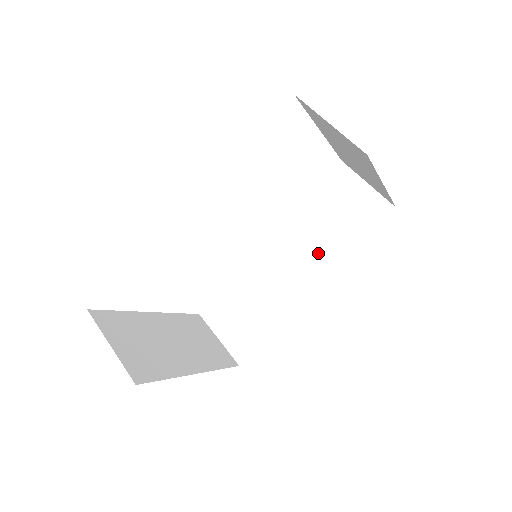
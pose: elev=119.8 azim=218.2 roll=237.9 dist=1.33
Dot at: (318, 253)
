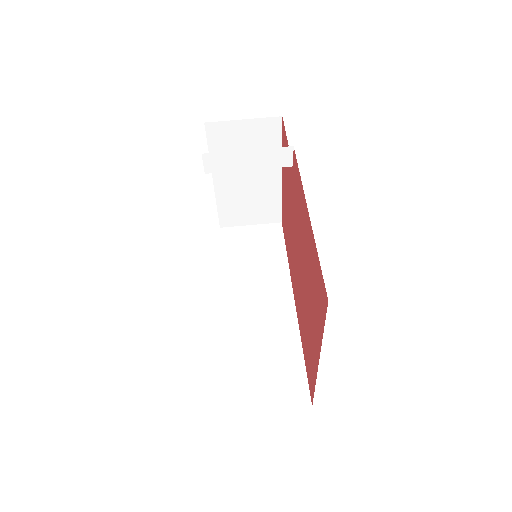
Dot at: (269, 279)
